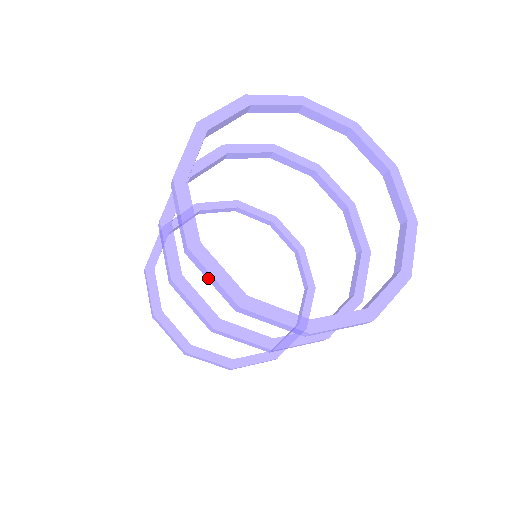
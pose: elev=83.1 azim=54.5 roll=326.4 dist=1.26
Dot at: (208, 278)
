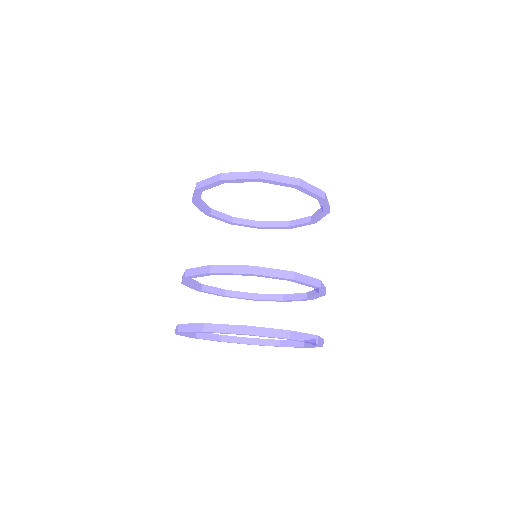
Dot at: occluded
